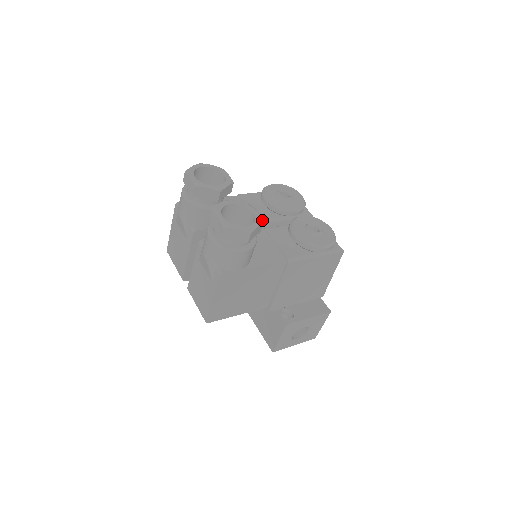
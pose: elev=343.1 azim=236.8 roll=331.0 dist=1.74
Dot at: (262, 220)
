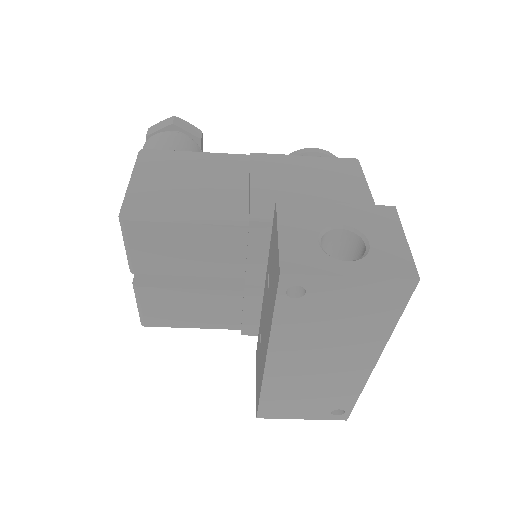
Dot at: (201, 133)
